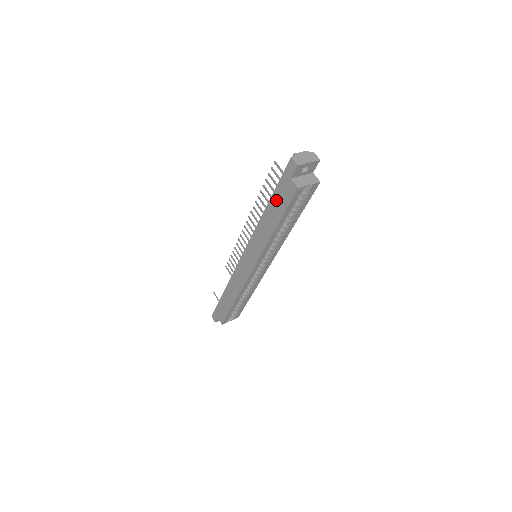
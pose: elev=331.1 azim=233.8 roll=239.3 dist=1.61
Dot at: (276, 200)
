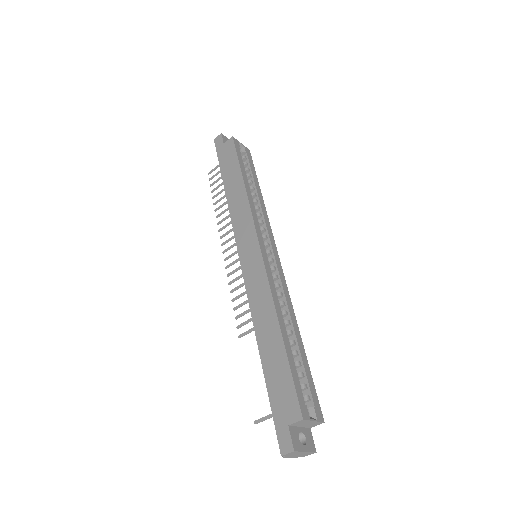
Dot at: (226, 168)
